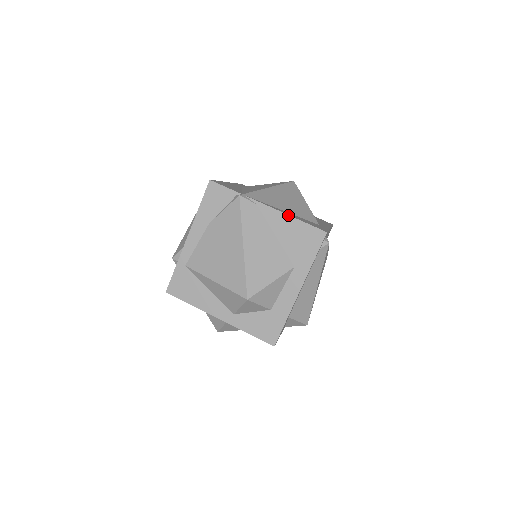
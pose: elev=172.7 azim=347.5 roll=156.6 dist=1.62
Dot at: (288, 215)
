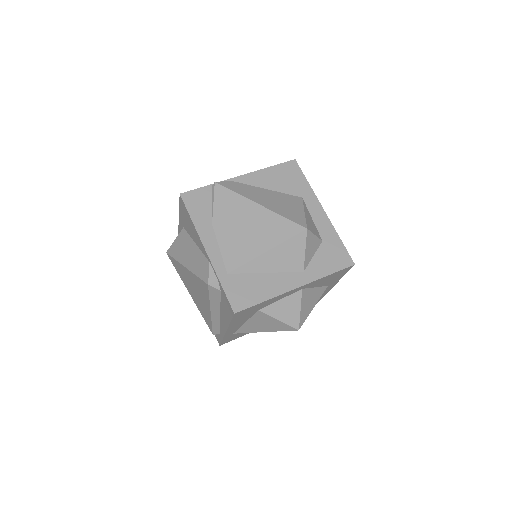
Dot at: (260, 170)
